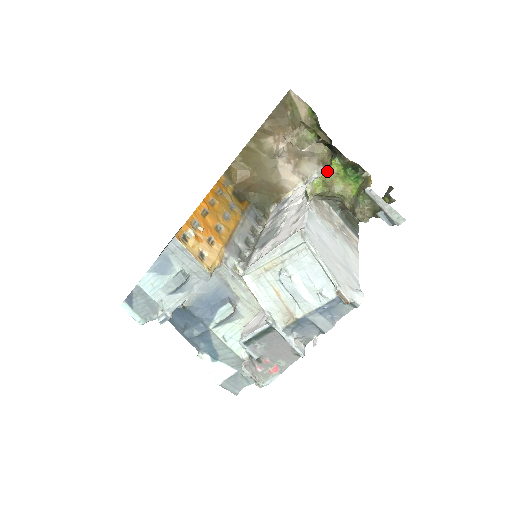
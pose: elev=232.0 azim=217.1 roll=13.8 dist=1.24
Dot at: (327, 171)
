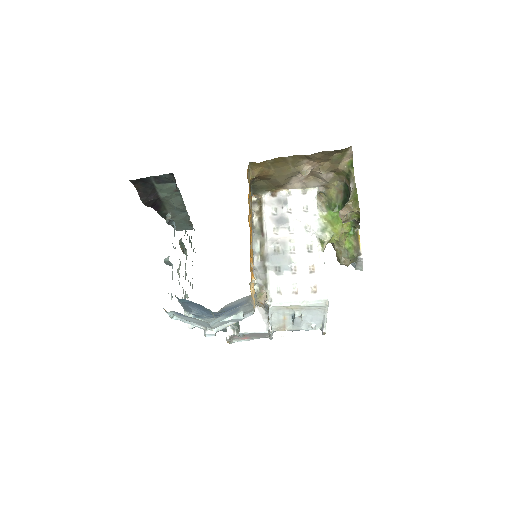
Dot at: (340, 225)
